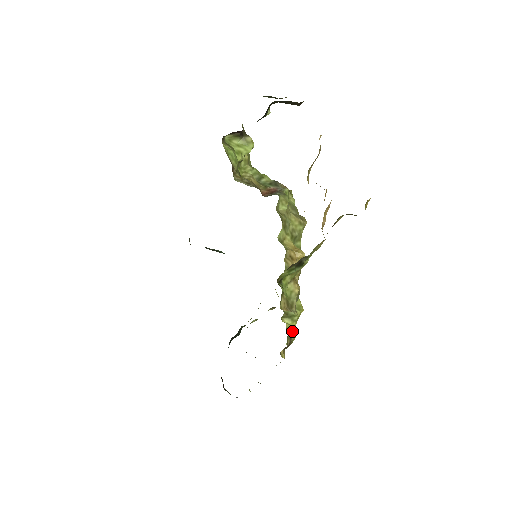
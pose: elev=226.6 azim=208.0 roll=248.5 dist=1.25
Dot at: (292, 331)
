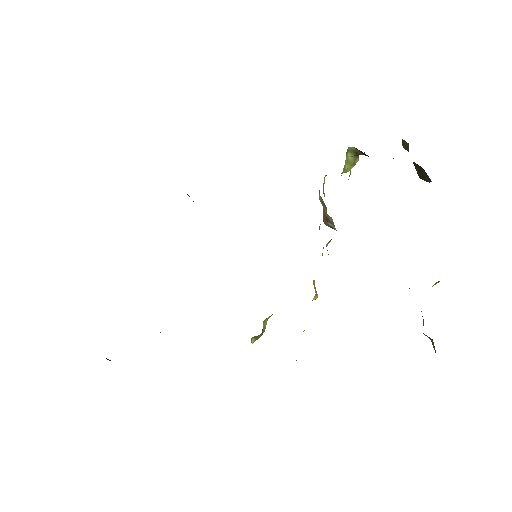
Dot at: occluded
